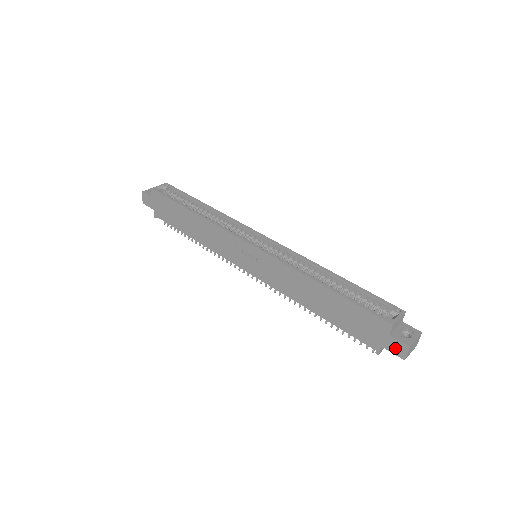
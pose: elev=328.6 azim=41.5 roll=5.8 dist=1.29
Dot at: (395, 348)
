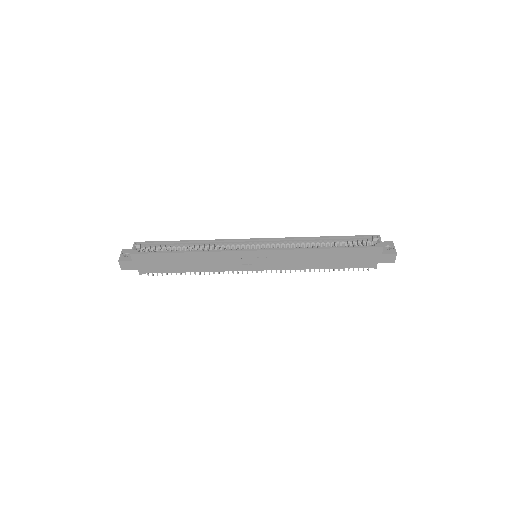
Dot at: (387, 259)
